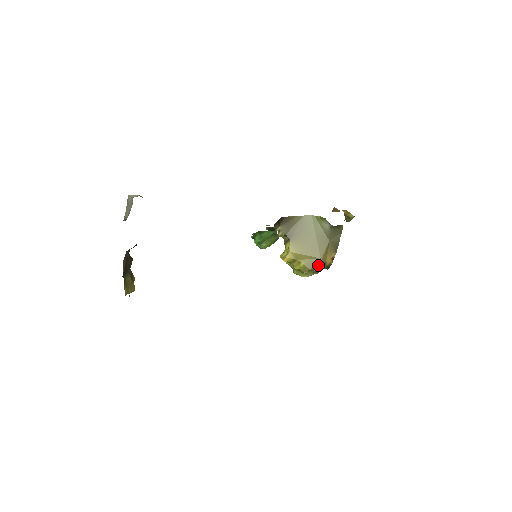
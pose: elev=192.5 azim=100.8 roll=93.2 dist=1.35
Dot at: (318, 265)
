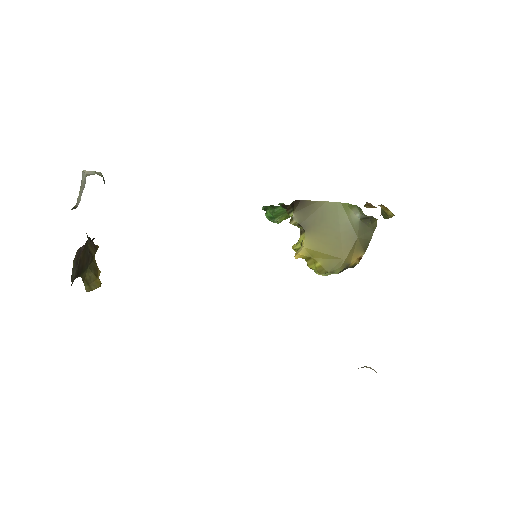
Dot at: (339, 268)
